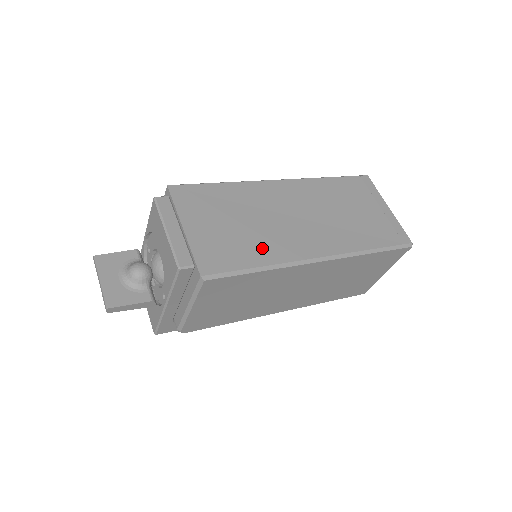
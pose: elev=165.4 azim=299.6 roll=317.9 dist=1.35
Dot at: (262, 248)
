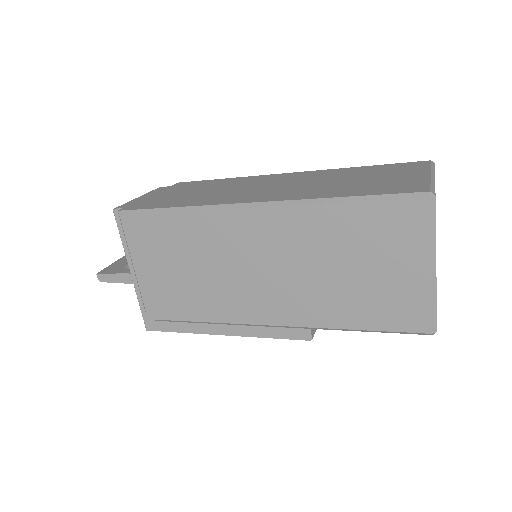
Dot at: (197, 200)
